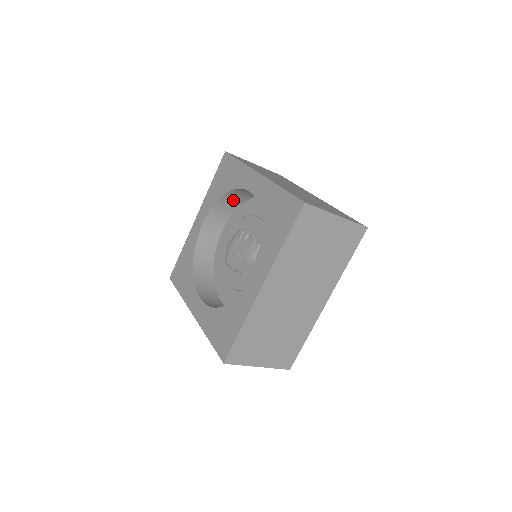
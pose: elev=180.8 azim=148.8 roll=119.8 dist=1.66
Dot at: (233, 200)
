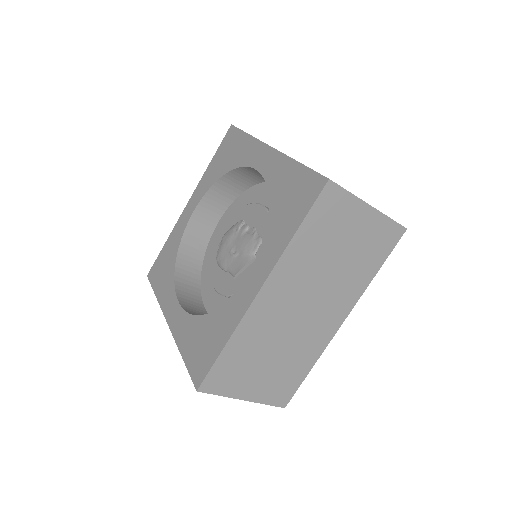
Dot at: (235, 184)
